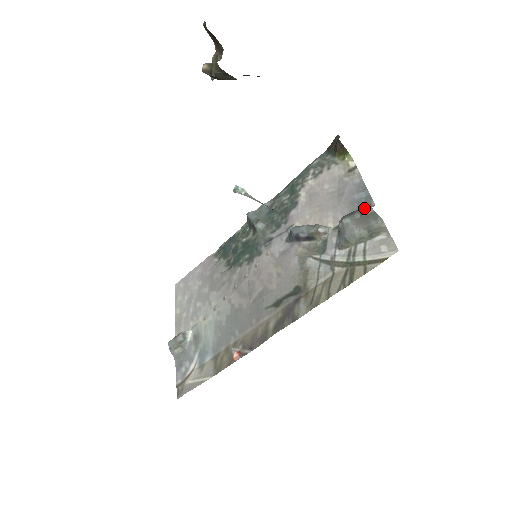
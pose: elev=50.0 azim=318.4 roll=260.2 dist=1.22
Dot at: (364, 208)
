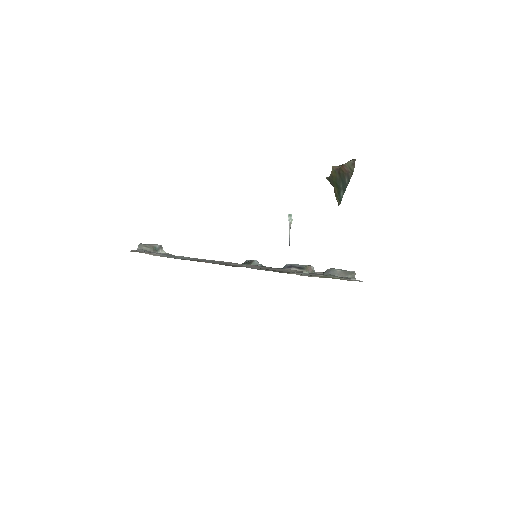
Dot at: (348, 271)
